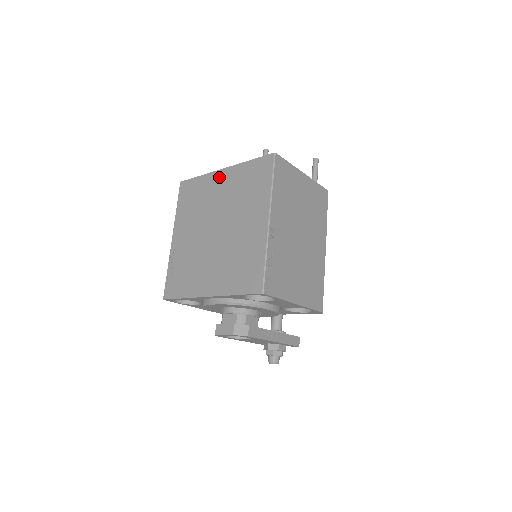
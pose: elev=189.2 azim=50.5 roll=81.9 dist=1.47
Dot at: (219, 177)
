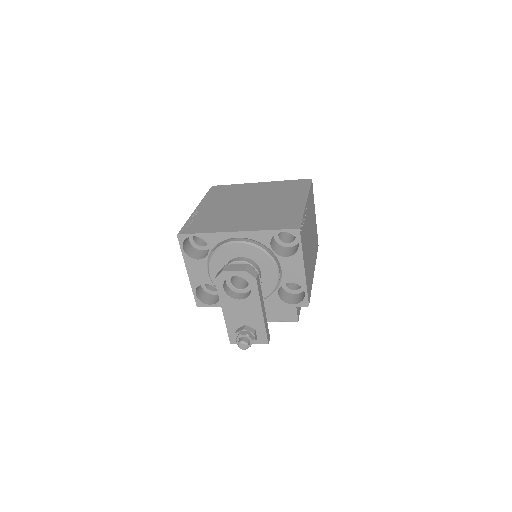
Dot at: (256, 185)
